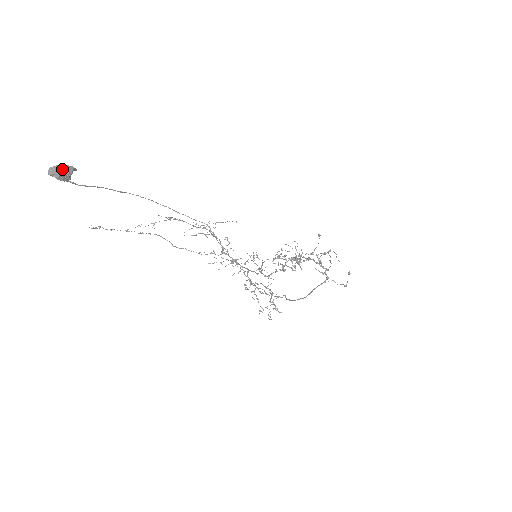
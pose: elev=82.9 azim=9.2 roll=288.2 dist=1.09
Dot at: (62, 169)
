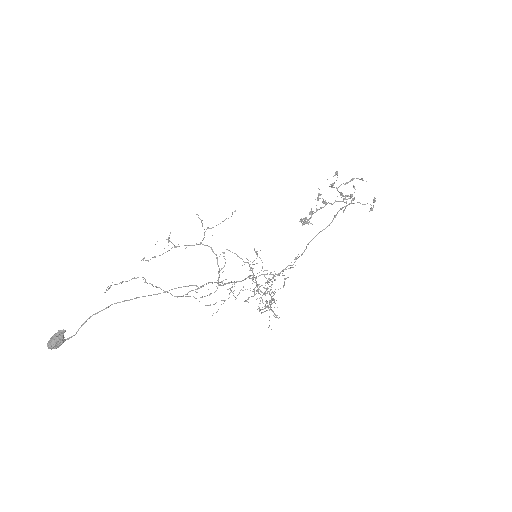
Dot at: (55, 344)
